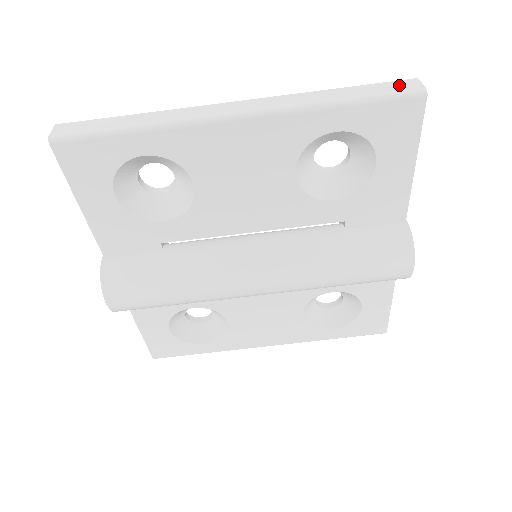
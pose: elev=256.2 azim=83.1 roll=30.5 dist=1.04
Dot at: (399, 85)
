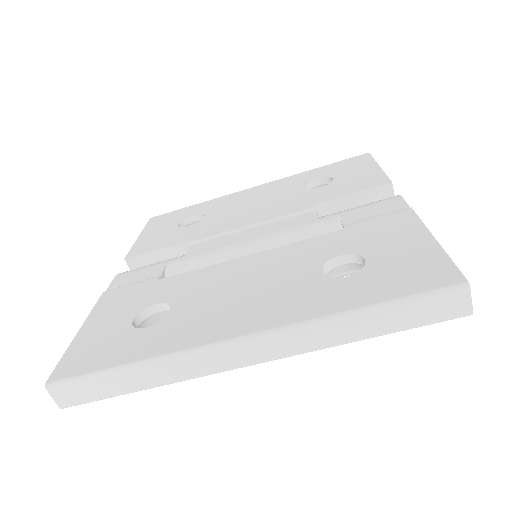
Dot at: (442, 305)
